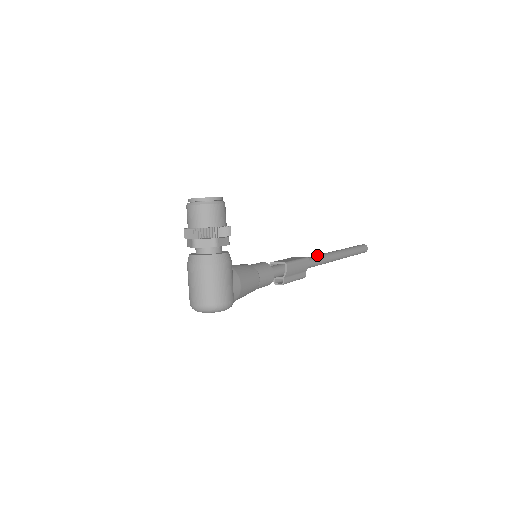
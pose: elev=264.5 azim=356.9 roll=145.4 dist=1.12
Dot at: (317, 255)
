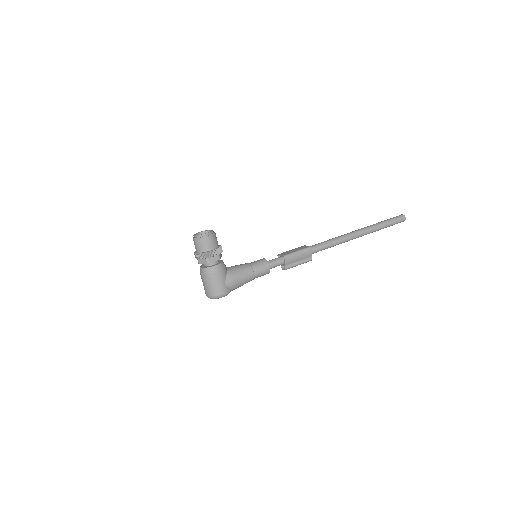
Dot at: (329, 240)
